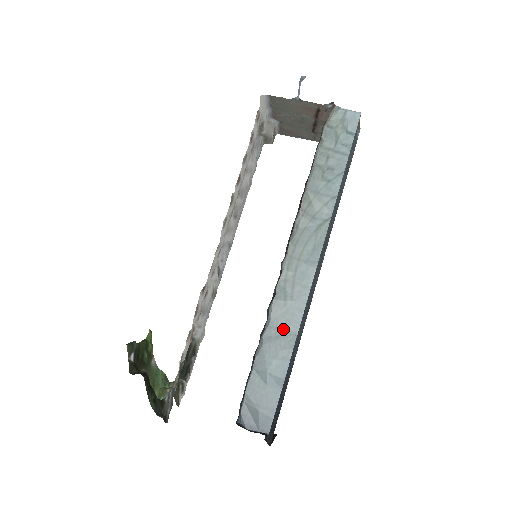
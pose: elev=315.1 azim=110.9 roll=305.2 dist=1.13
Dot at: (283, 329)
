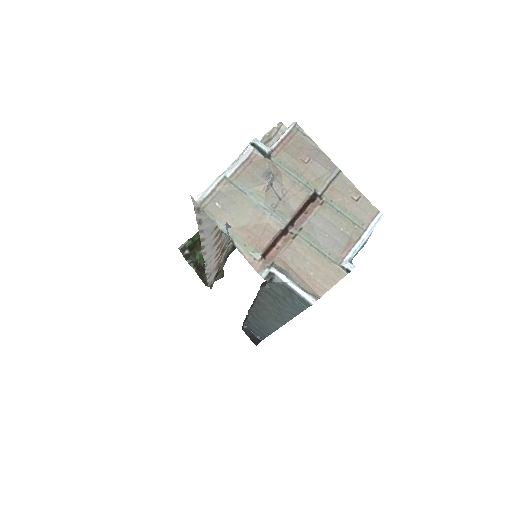
Dot at: (261, 325)
